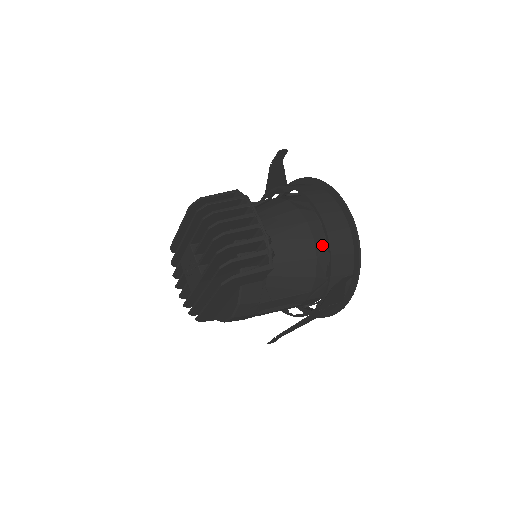
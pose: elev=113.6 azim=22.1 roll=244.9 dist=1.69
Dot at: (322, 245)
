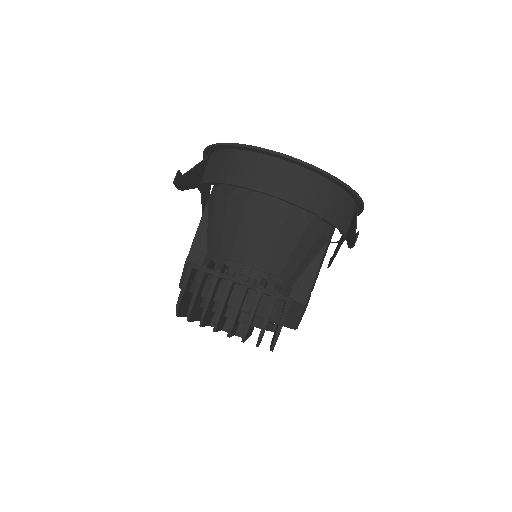
Dot at: (300, 209)
